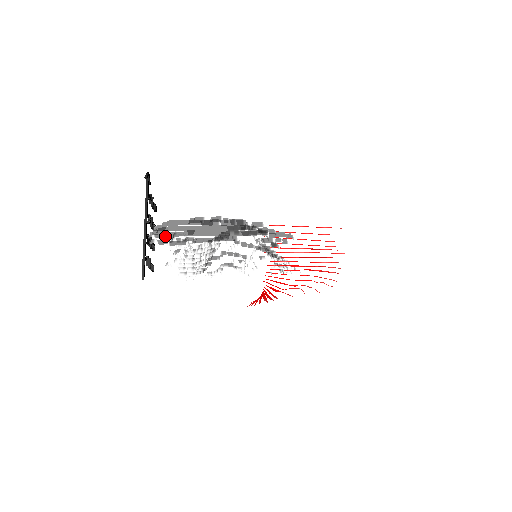
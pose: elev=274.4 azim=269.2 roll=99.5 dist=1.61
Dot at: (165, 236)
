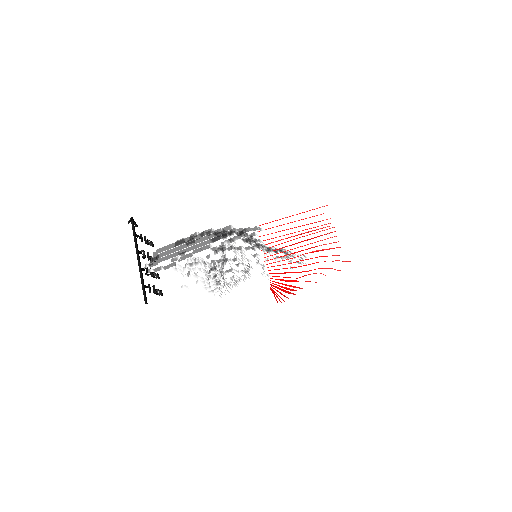
Dot at: (157, 264)
